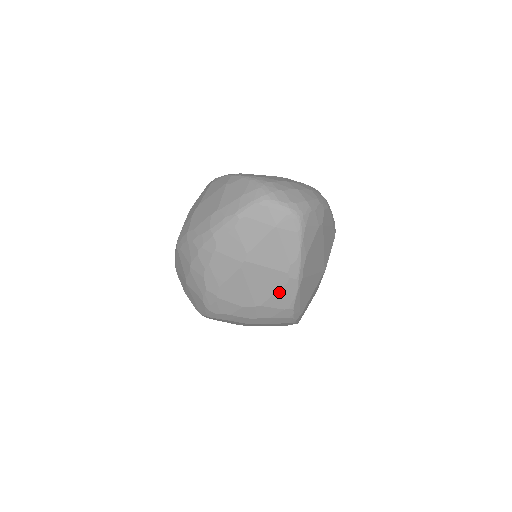
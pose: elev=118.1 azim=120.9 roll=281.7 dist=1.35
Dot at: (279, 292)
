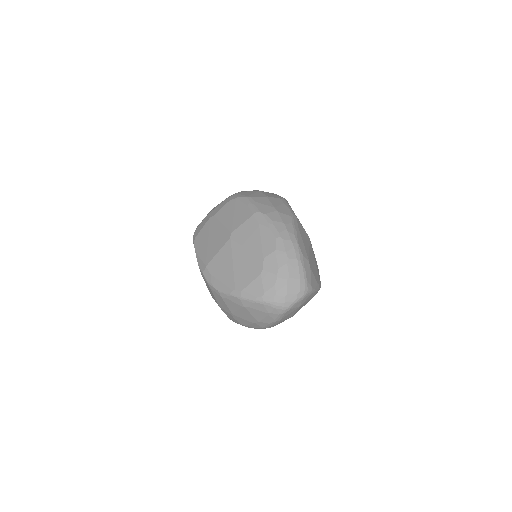
Dot at: occluded
